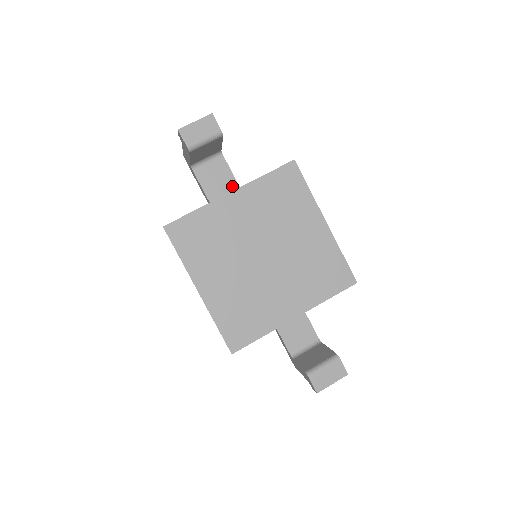
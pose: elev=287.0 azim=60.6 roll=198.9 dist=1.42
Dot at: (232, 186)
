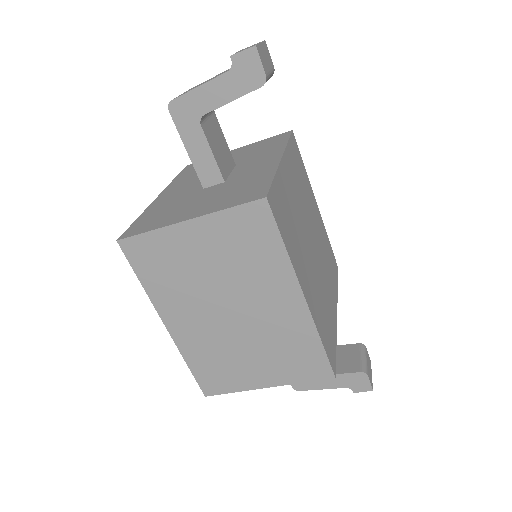
Dot at: (230, 158)
